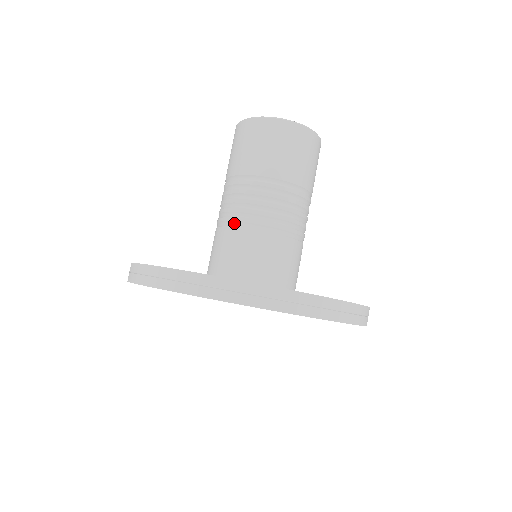
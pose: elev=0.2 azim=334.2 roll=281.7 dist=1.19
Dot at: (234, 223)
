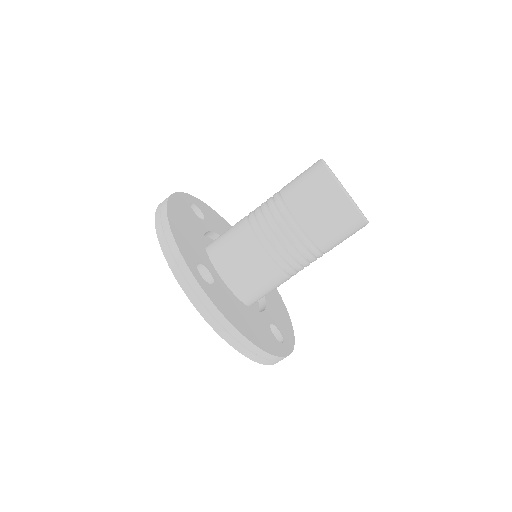
Dot at: (248, 217)
